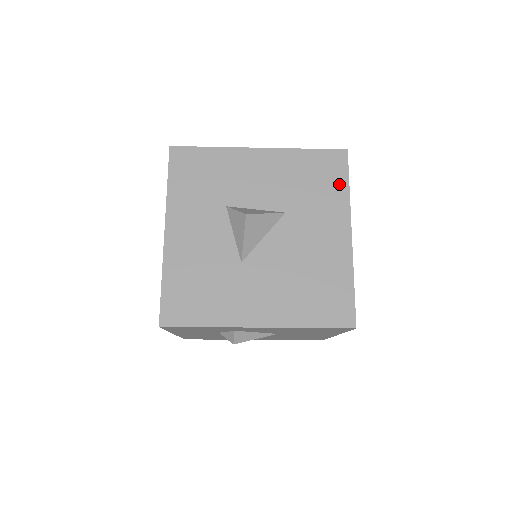
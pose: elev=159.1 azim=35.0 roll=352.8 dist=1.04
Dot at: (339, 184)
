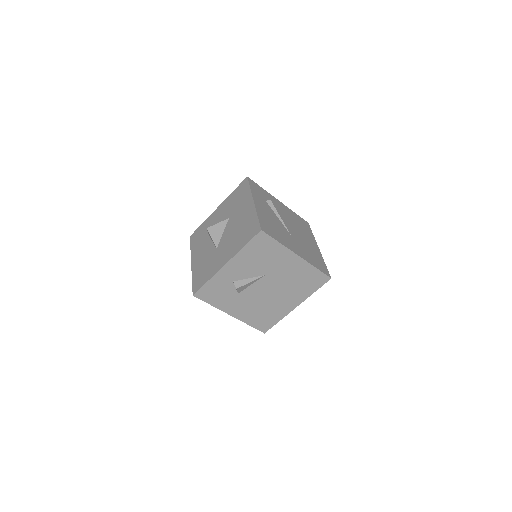
Dot at: (246, 190)
